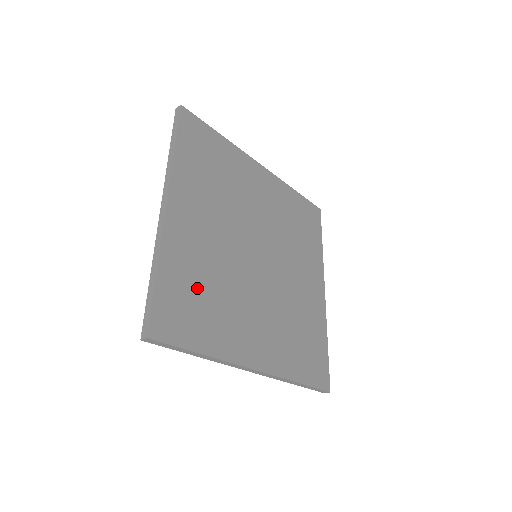
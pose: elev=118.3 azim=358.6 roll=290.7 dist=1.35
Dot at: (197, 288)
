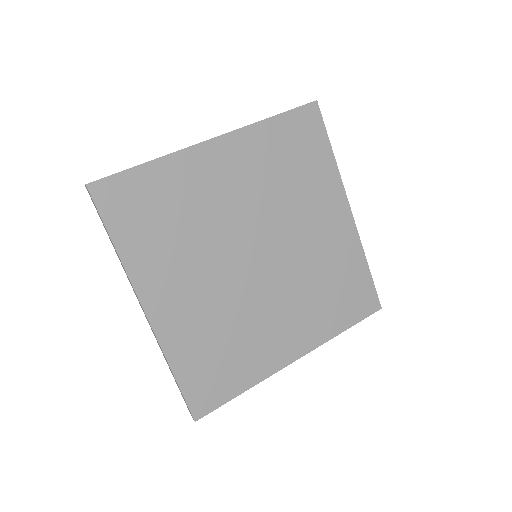
Dot at: (167, 207)
